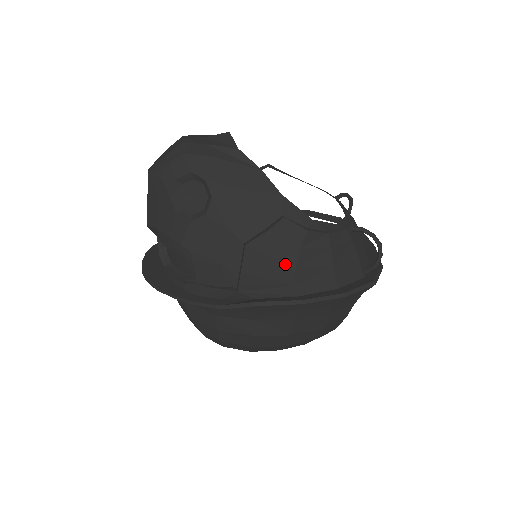
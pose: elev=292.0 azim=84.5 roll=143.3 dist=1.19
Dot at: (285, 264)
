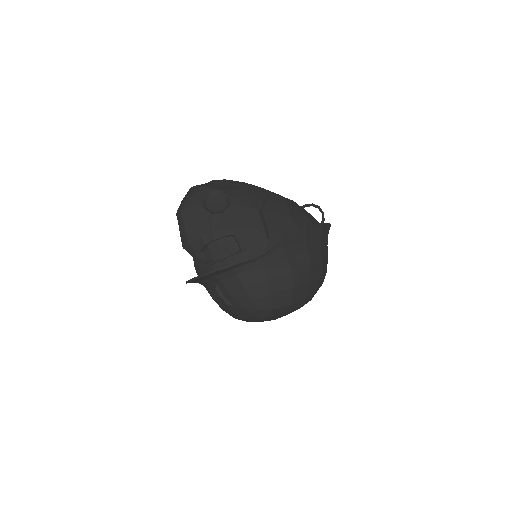
Dot at: (285, 215)
